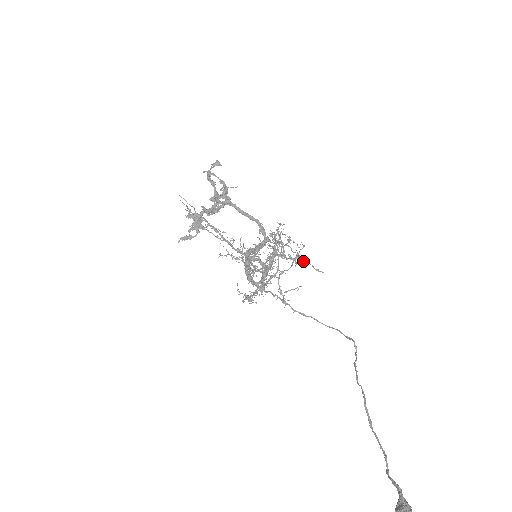
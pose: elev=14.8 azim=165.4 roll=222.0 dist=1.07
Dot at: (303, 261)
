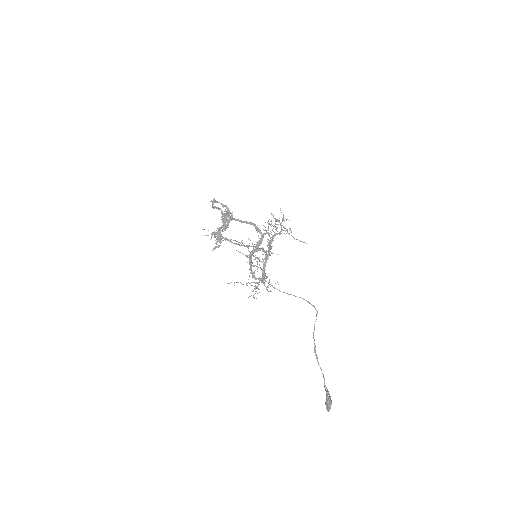
Dot at: (293, 237)
